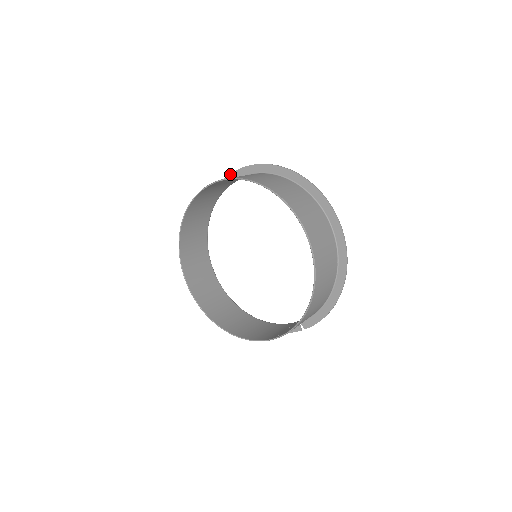
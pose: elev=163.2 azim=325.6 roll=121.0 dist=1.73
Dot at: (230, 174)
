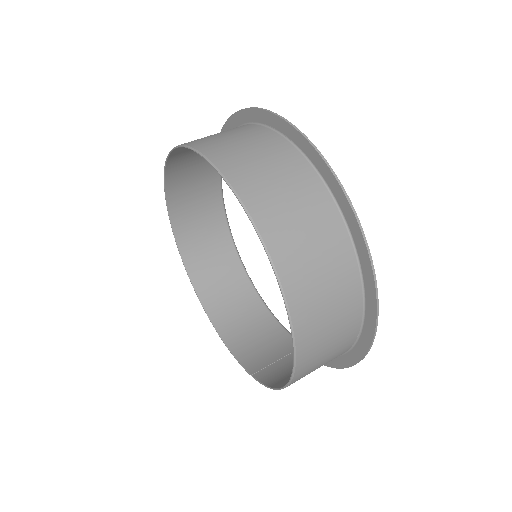
Dot at: (245, 109)
